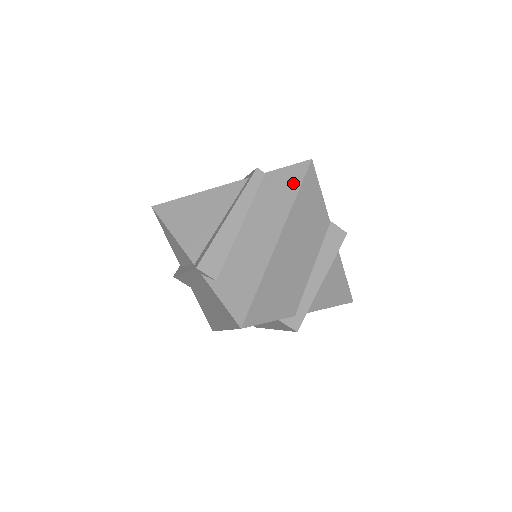
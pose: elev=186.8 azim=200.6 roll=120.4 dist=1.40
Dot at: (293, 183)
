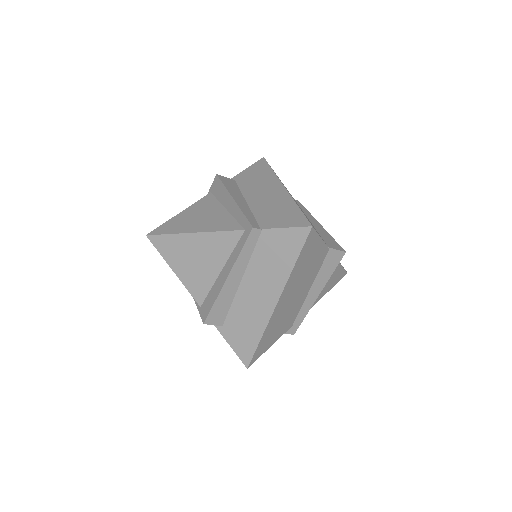
Dot at: (291, 250)
